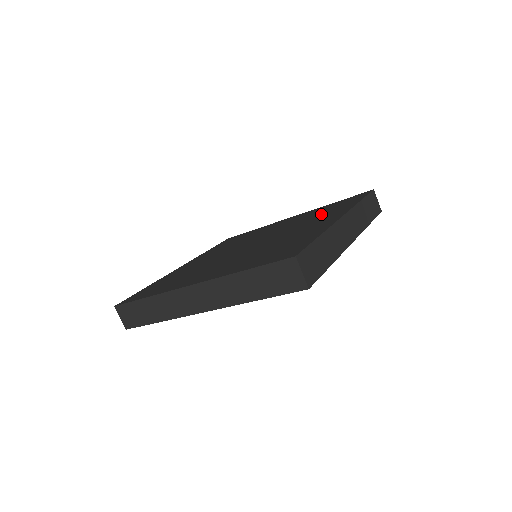
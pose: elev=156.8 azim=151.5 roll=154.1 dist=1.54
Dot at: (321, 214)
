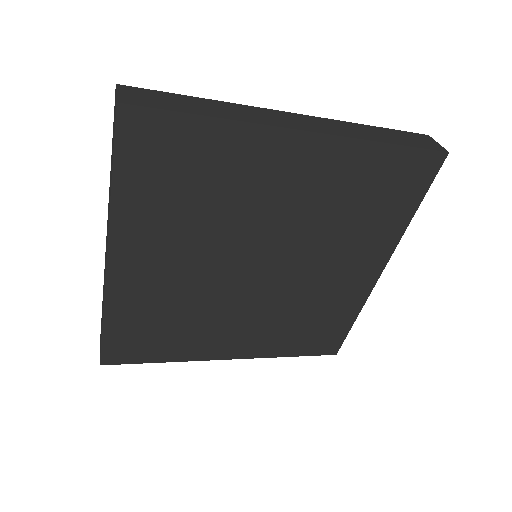
Dot at: occluded
